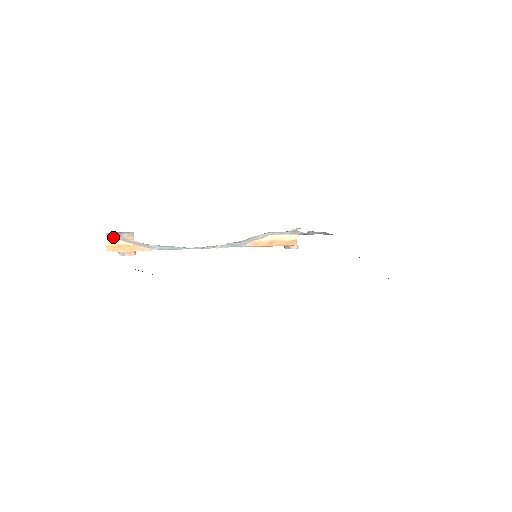
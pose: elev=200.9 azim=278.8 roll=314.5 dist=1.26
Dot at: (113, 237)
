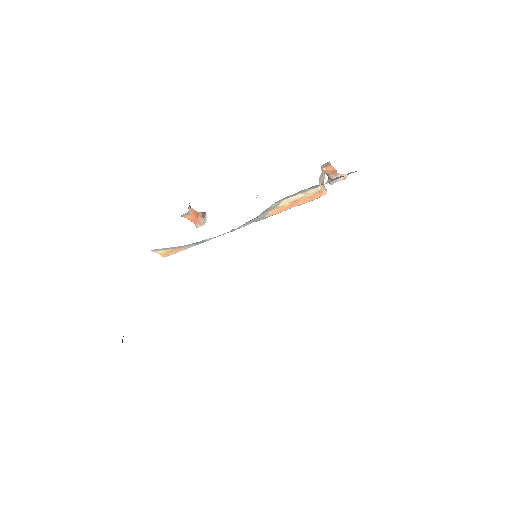
Dot at: (157, 250)
